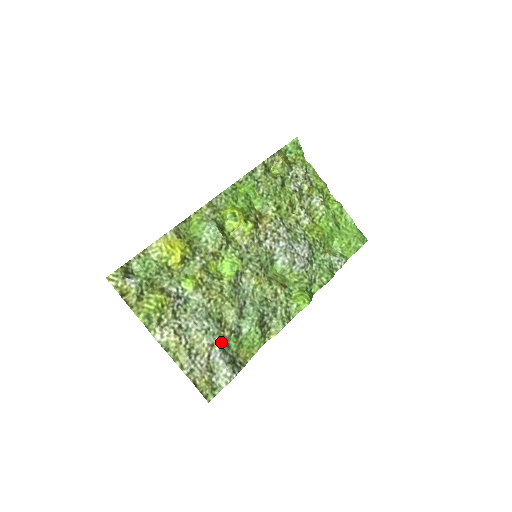
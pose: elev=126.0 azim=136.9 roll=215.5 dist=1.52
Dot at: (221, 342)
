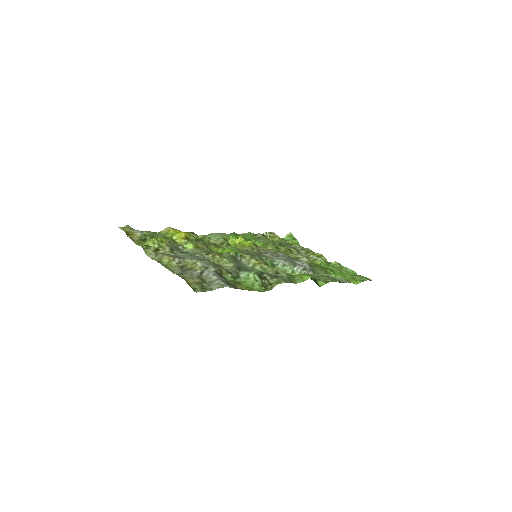
Dot at: (216, 269)
